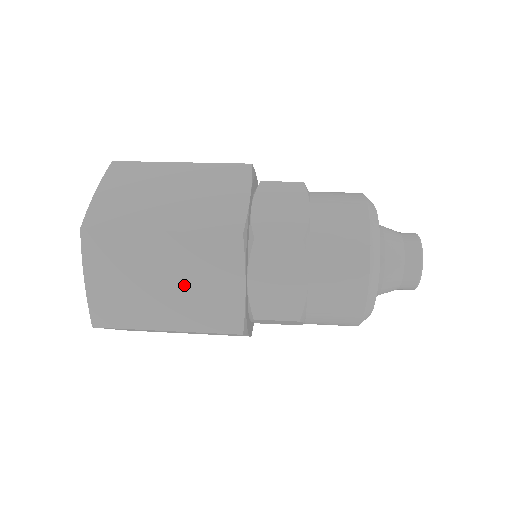
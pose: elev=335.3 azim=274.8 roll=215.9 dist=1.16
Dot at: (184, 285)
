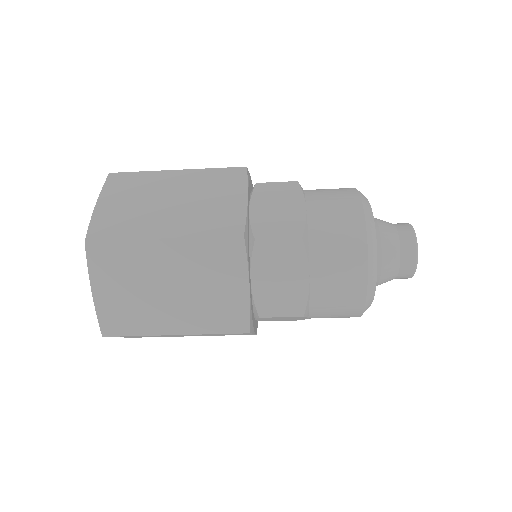
Dot at: (190, 289)
